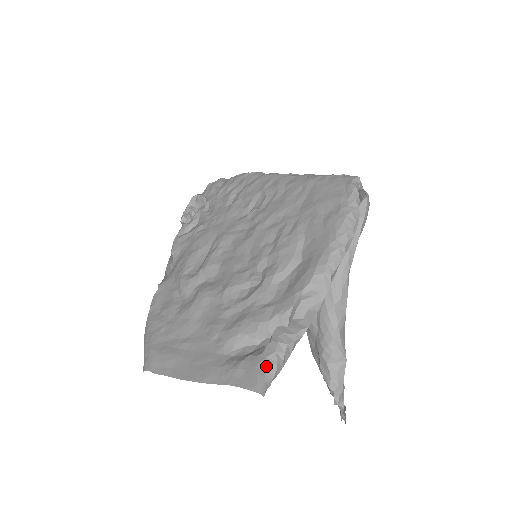
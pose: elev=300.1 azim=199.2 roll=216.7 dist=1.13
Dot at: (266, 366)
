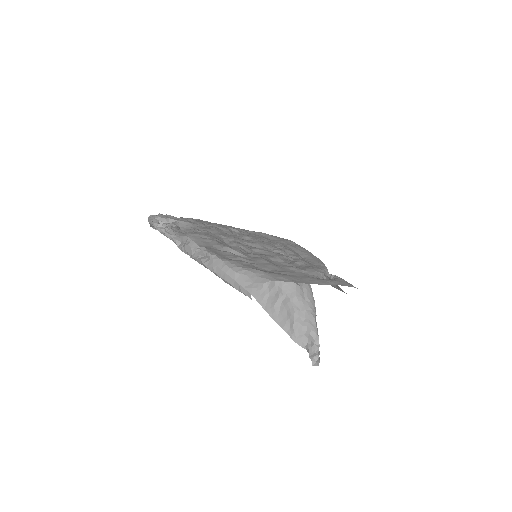
Dot at: occluded
